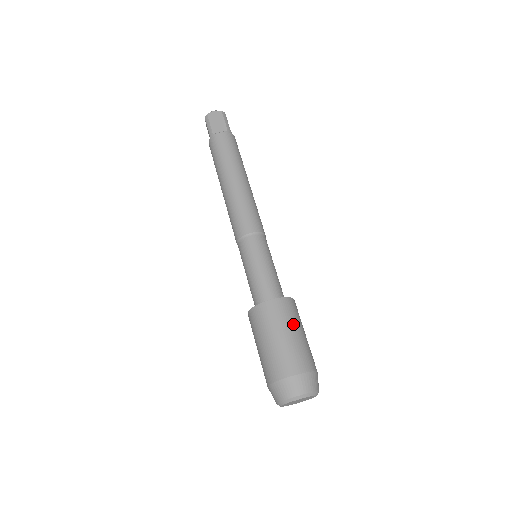
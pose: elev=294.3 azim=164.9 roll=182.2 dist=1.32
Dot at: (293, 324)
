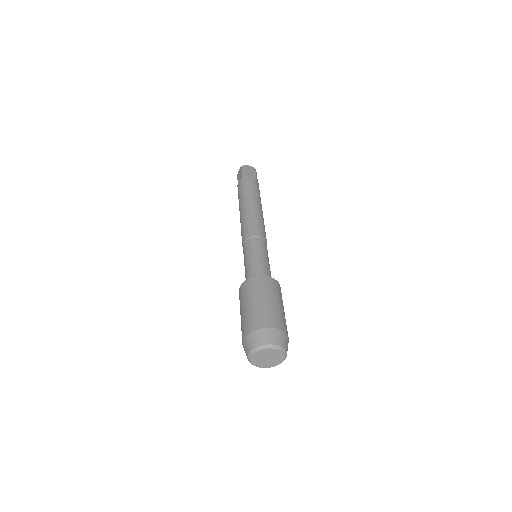
Dot at: (281, 300)
